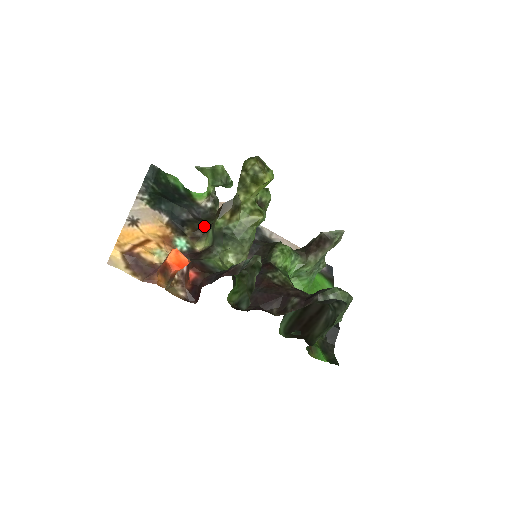
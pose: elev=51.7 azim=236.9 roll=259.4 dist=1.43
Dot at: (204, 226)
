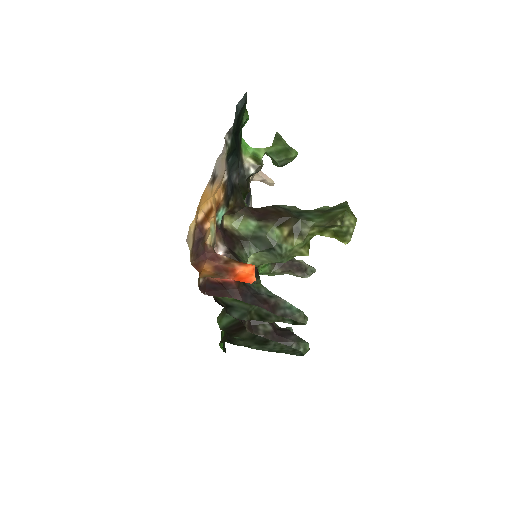
Dot at: (244, 203)
